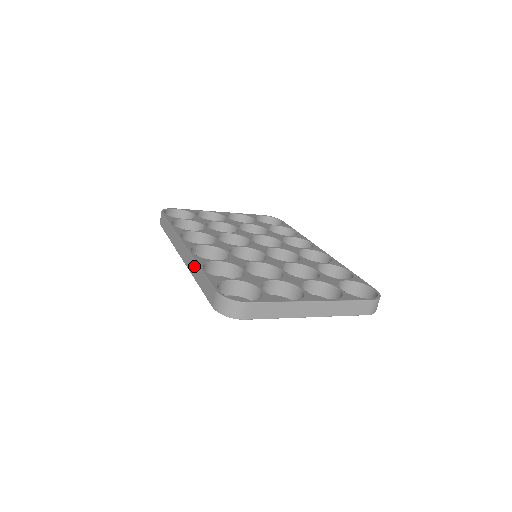
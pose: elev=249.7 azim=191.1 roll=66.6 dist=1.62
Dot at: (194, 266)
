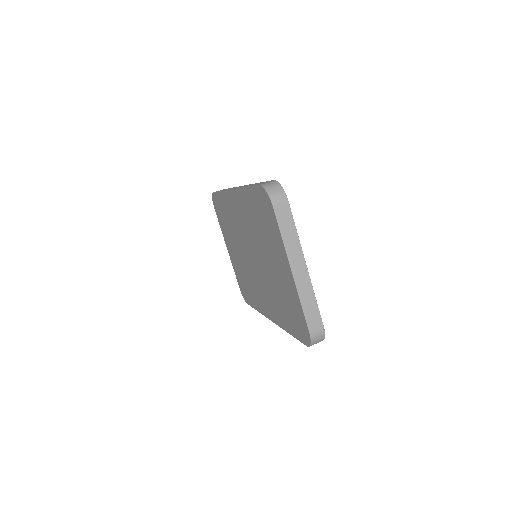
Dot at: (251, 184)
